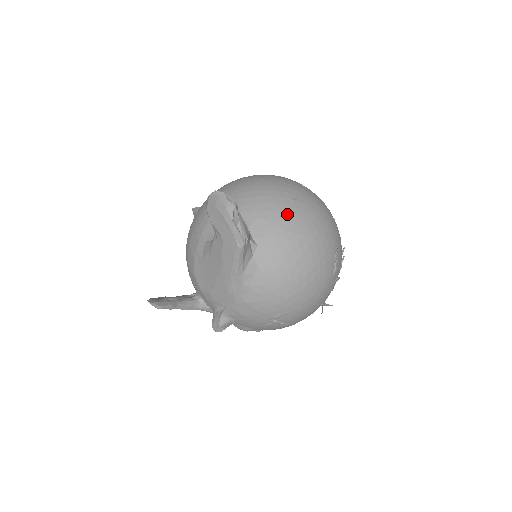
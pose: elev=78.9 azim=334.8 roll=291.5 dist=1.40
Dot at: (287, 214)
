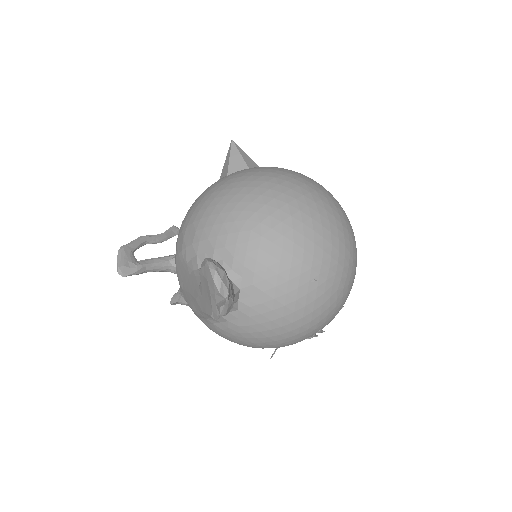
Dot at: (290, 298)
